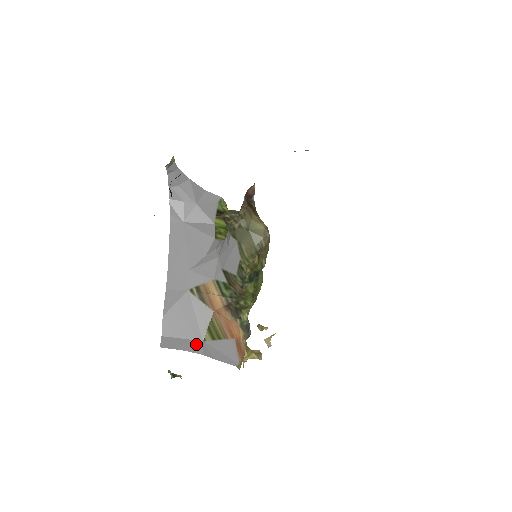
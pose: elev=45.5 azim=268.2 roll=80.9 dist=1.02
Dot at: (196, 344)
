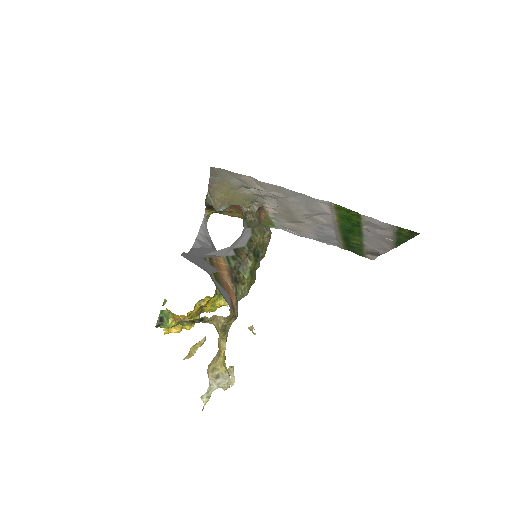
Dot at: (205, 270)
